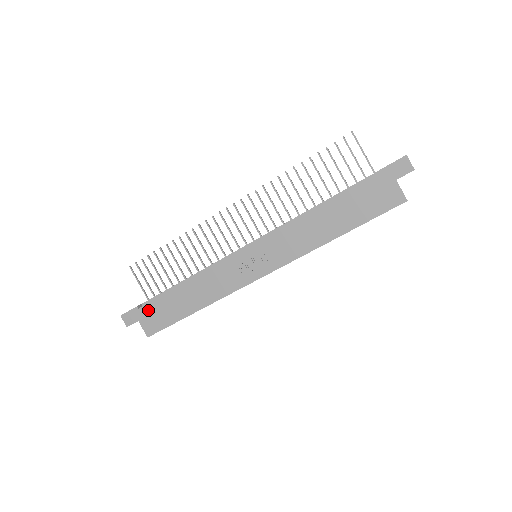
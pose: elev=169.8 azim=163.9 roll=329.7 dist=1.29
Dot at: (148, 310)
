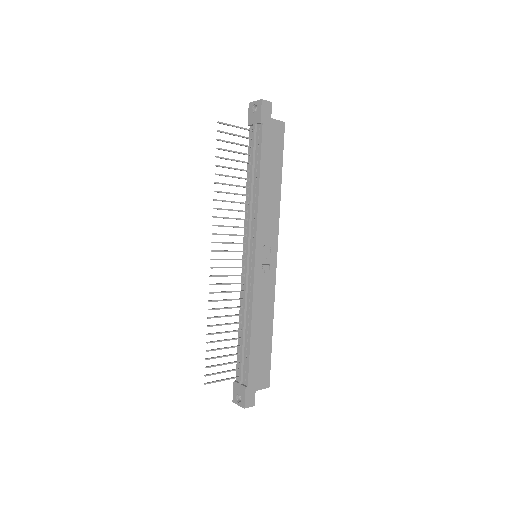
Dot at: (253, 376)
